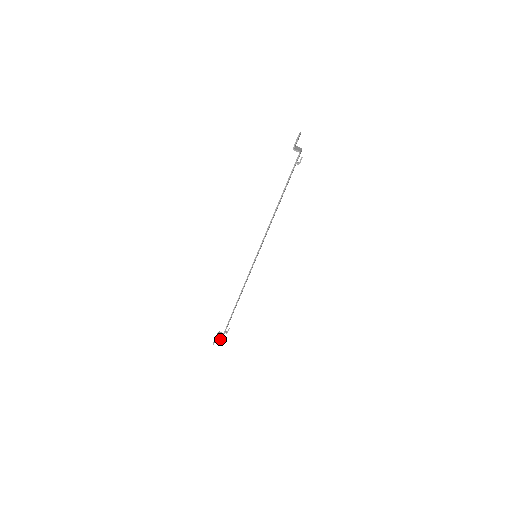
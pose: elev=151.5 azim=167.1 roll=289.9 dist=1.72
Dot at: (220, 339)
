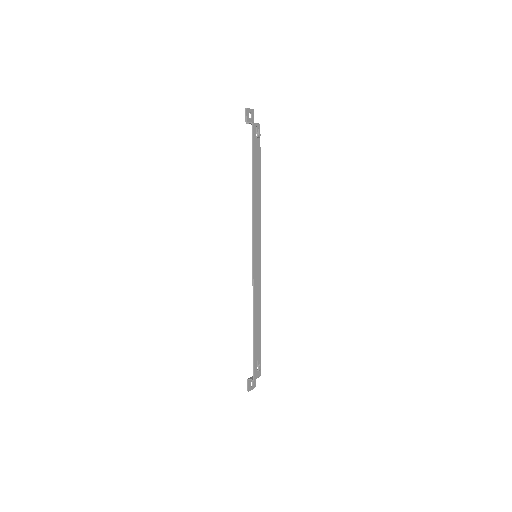
Dot at: (252, 379)
